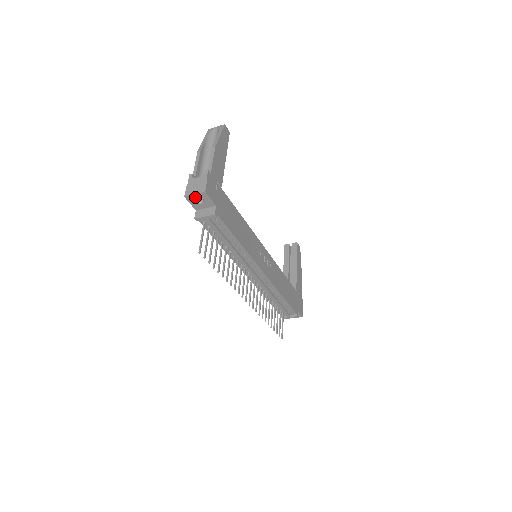
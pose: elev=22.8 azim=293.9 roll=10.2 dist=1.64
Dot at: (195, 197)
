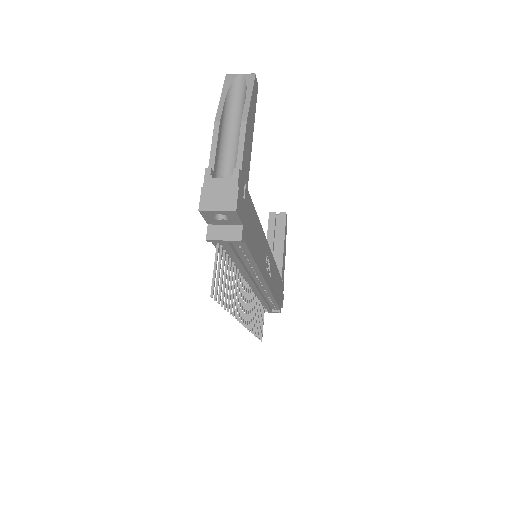
Dot at: (216, 213)
